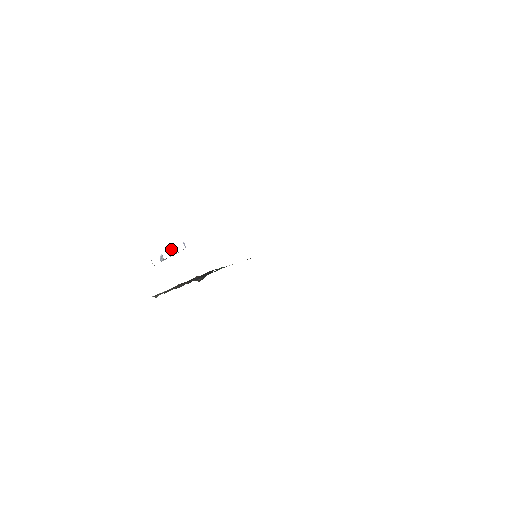
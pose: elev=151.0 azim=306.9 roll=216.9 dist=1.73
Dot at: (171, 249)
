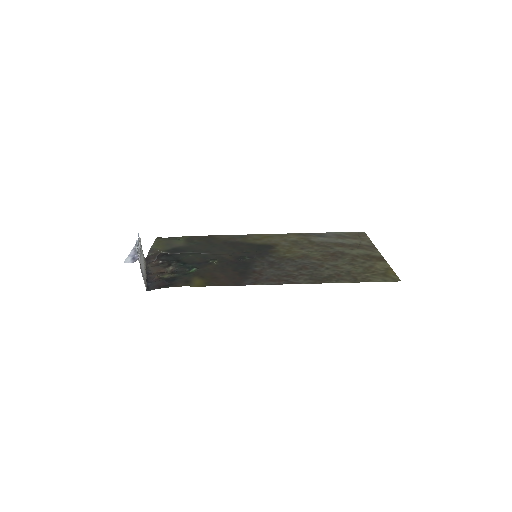
Dot at: (136, 247)
